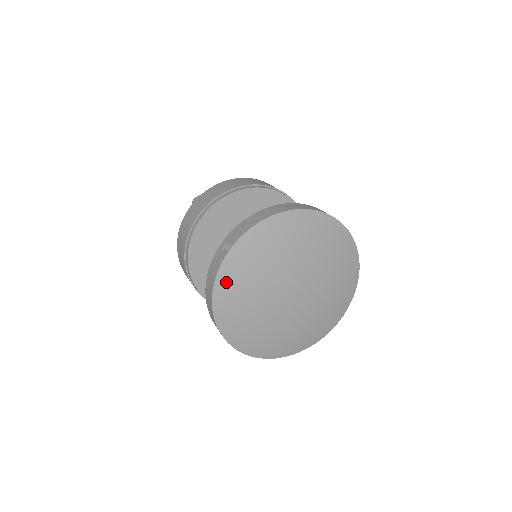
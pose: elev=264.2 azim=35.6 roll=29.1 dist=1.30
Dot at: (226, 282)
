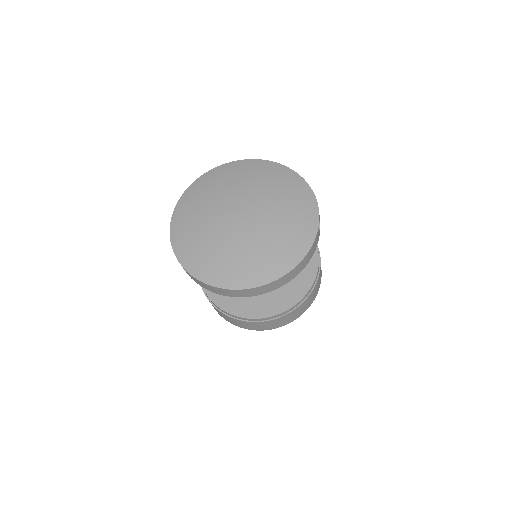
Dot at: (178, 236)
